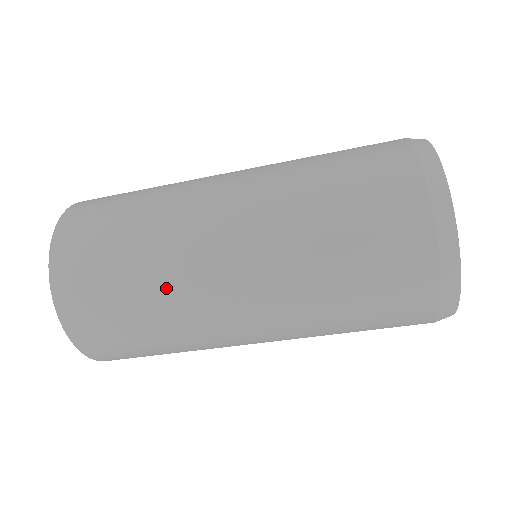
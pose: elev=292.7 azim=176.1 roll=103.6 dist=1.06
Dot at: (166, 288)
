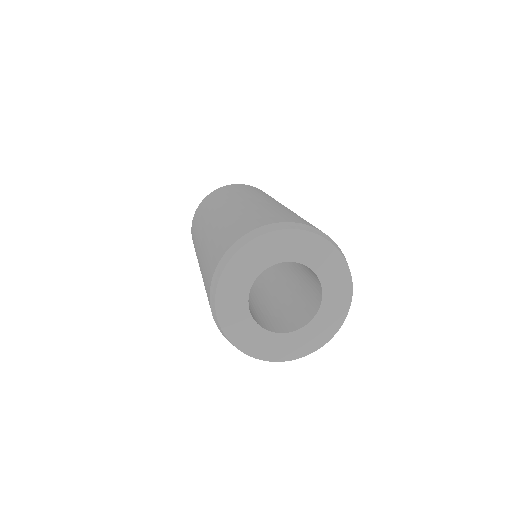
Dot at: (197, 234)
